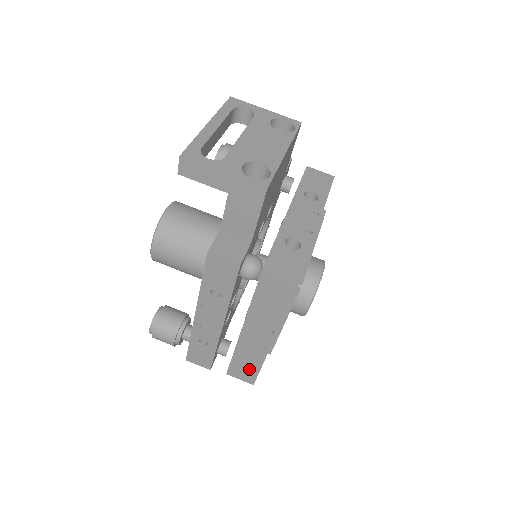
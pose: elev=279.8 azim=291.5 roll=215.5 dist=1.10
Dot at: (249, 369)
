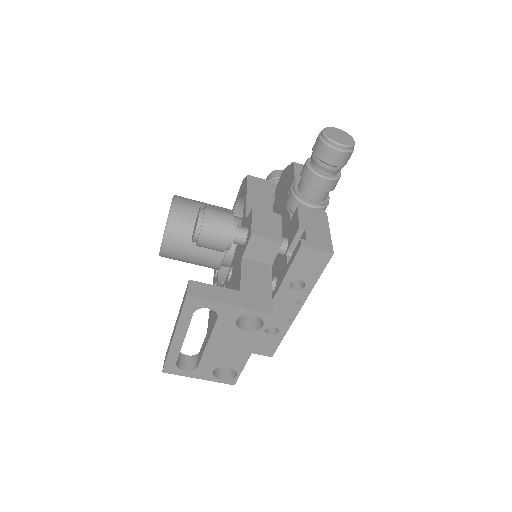
Dot at: occluded
